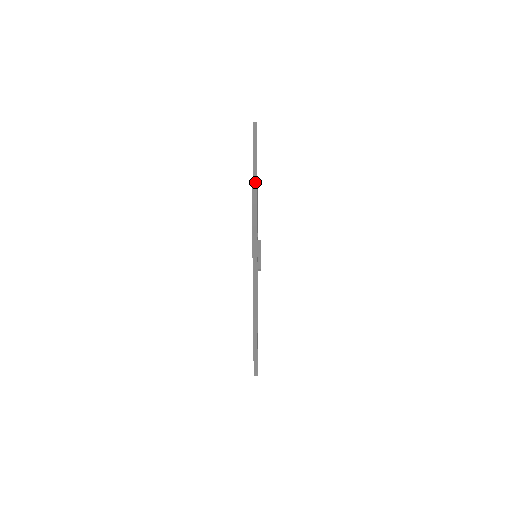
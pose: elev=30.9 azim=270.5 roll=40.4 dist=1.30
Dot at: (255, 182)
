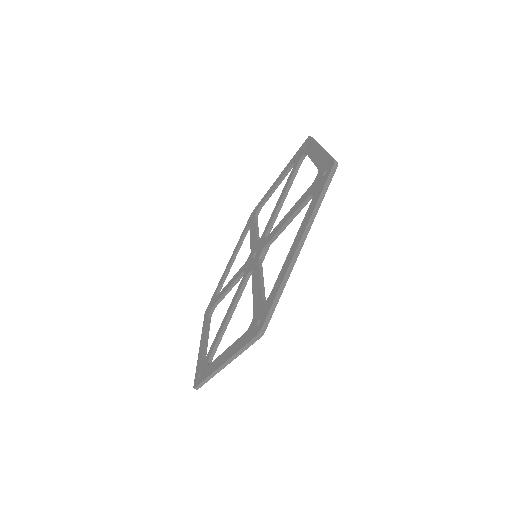
Dot at: (327, 152)
